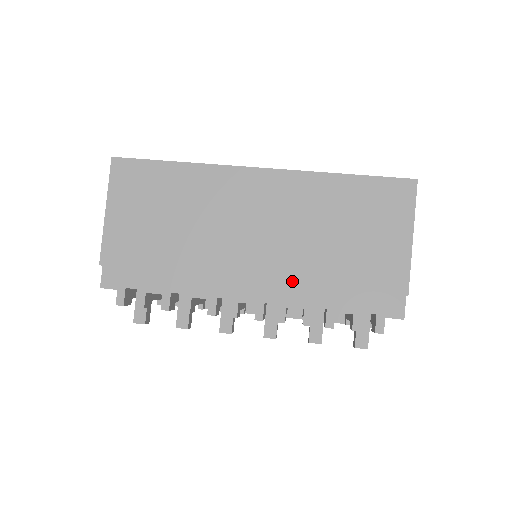
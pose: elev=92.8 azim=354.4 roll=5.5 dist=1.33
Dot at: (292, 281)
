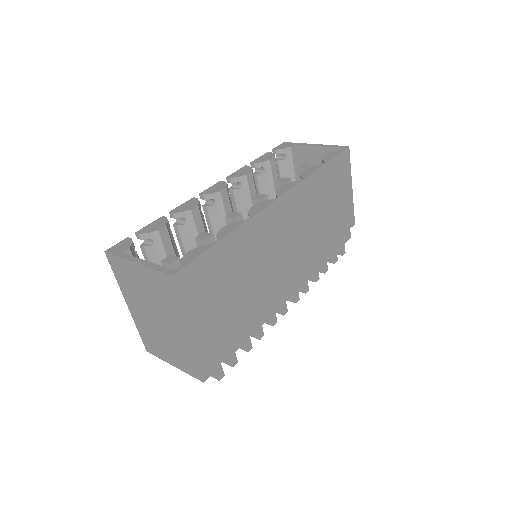
Dot at: (312, 263)
